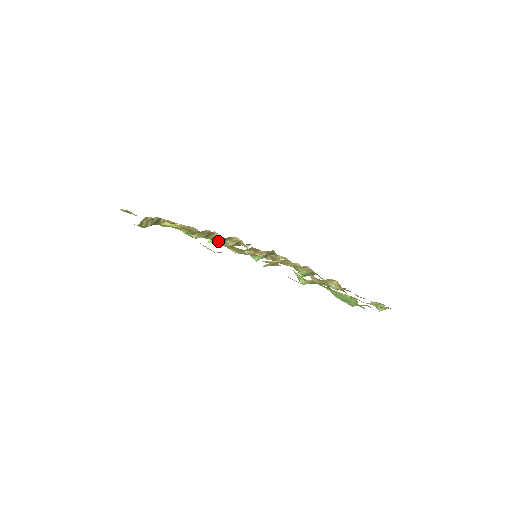
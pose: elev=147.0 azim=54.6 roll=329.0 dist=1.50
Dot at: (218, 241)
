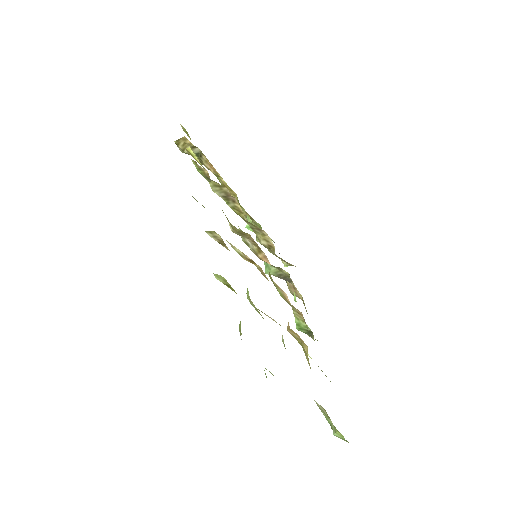
Dot at: occluded
